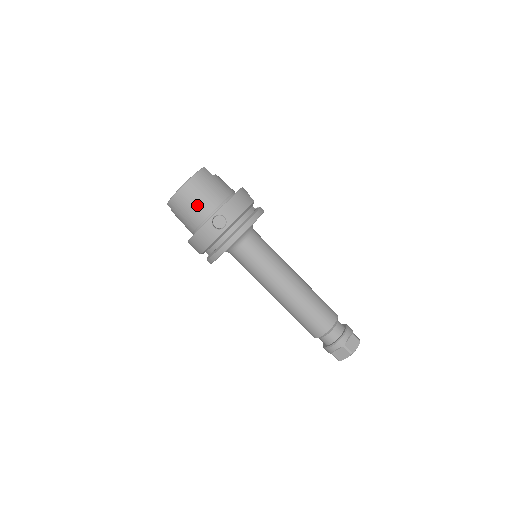
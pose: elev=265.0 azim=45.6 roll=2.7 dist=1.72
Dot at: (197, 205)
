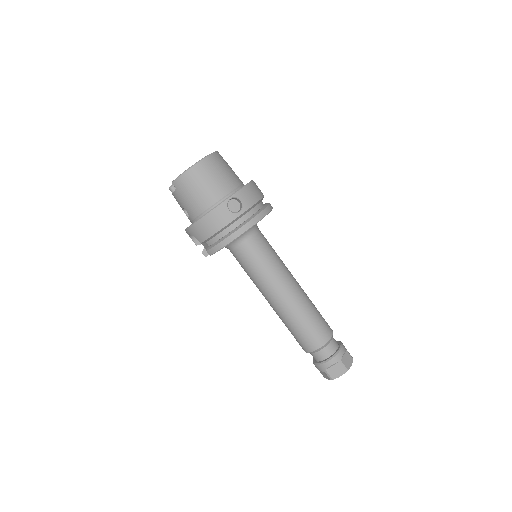
Dot at: (211, 185)
